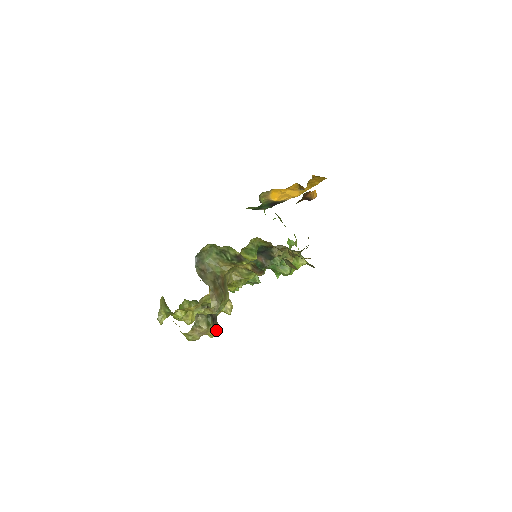
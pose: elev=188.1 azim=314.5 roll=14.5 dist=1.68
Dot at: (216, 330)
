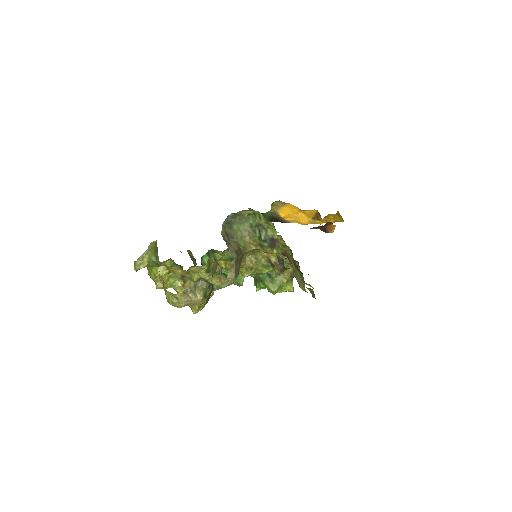
Dot at: (203, 307)
